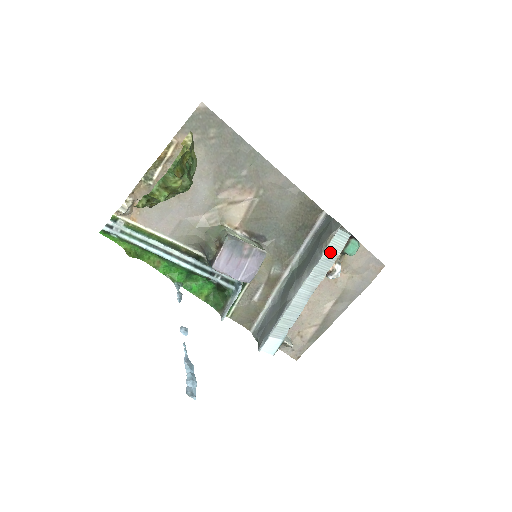
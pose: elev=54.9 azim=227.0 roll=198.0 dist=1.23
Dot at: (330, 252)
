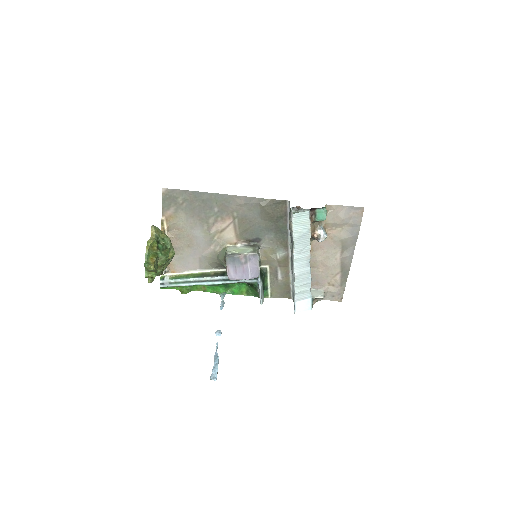
Dot at: (301, 230)
